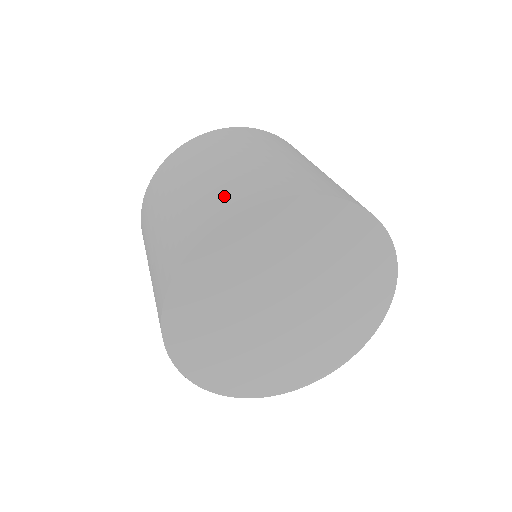
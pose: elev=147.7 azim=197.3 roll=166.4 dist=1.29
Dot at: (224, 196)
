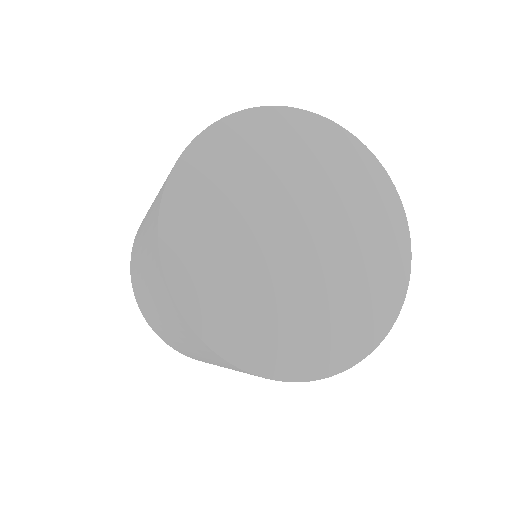
Dot at: occluded
